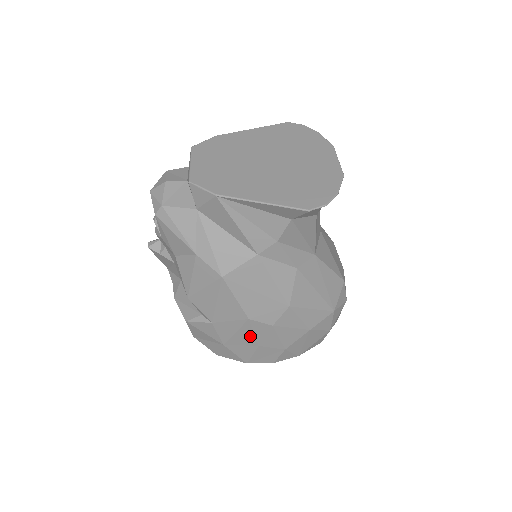
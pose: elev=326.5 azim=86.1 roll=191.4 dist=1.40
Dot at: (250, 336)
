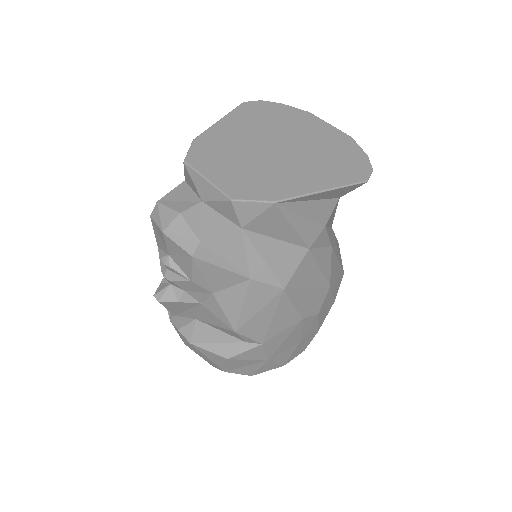
Dot at: (296, 336)
